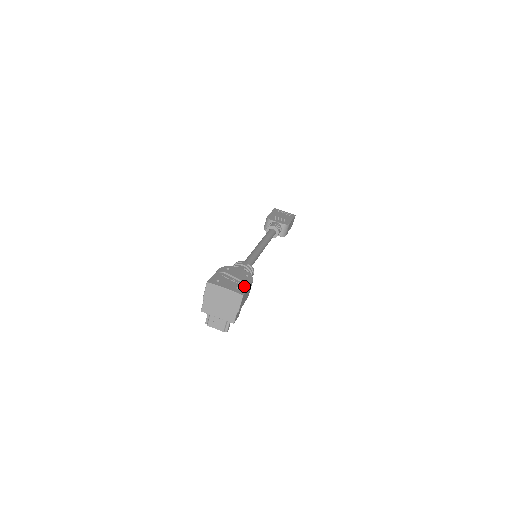
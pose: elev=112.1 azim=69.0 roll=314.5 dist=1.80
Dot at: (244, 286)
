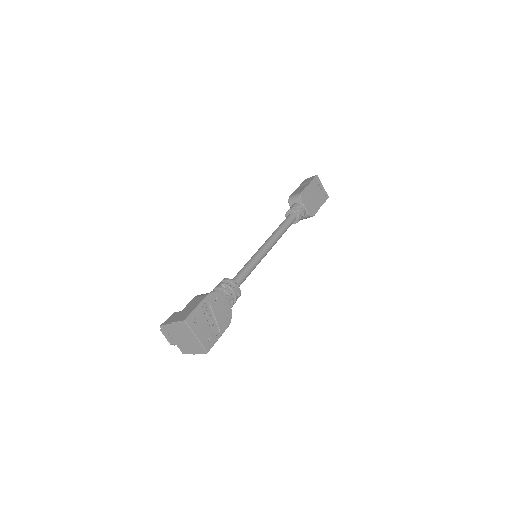
Dot at: (216, 336)
